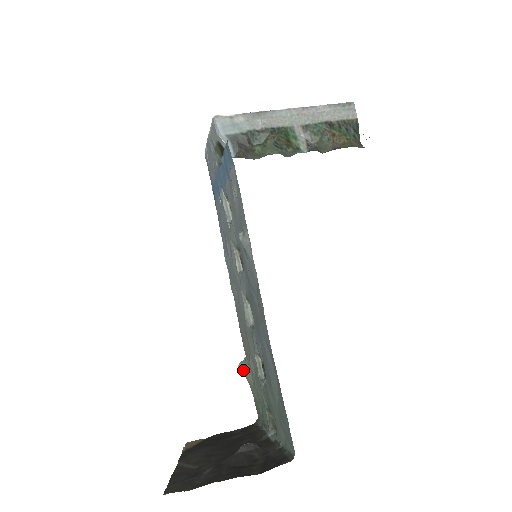
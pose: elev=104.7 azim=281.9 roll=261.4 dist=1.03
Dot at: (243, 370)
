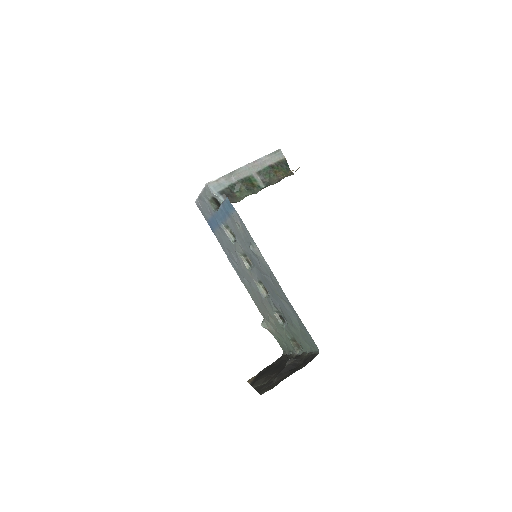
Dot at: (265, 326)
